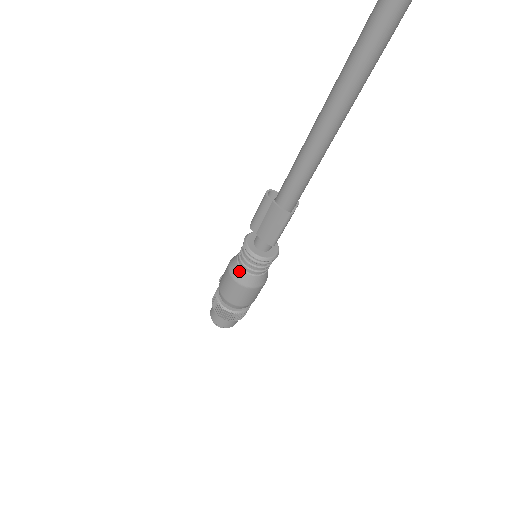
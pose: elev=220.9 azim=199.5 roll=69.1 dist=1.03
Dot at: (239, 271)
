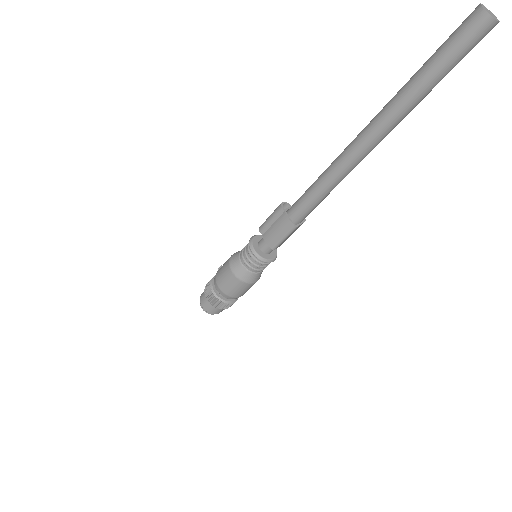
Dot at: (238, 264)
